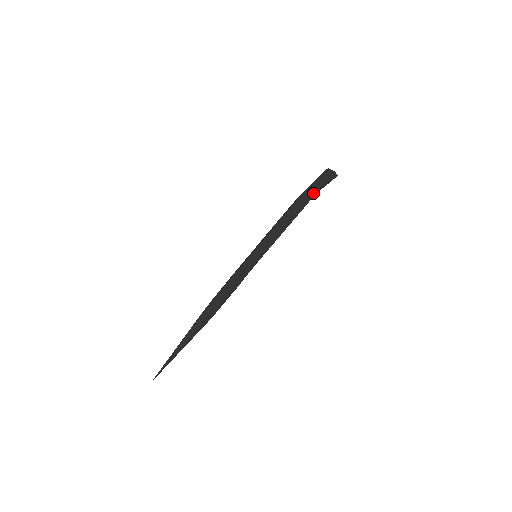
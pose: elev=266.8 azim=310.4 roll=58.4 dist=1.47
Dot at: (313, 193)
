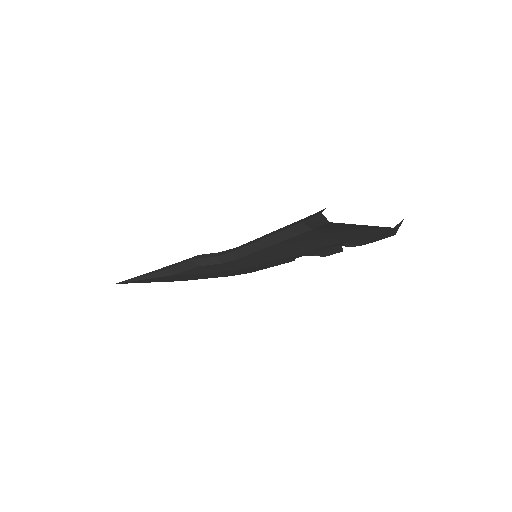
Dot at: (307, 226)
